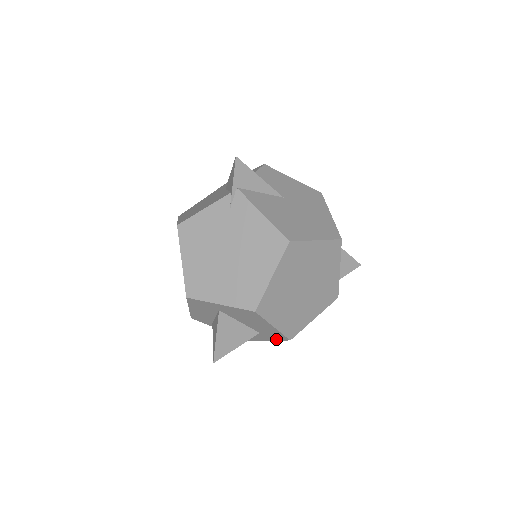
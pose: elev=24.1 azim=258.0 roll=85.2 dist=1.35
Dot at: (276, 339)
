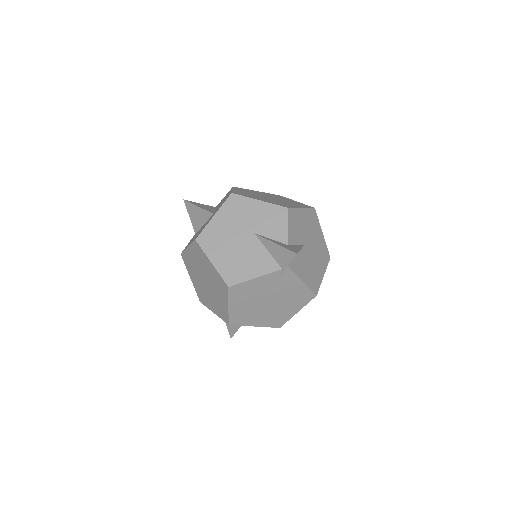
Dot at: occluded
